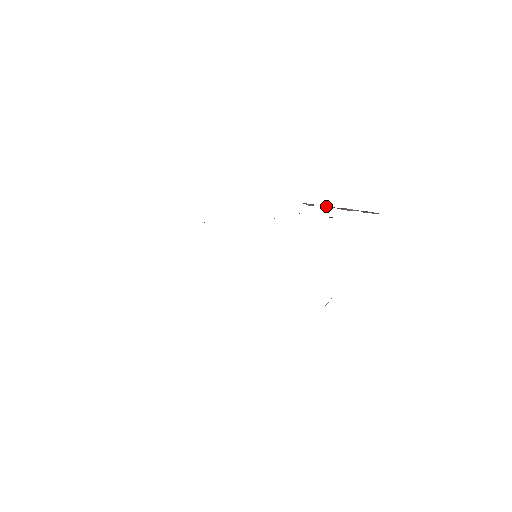
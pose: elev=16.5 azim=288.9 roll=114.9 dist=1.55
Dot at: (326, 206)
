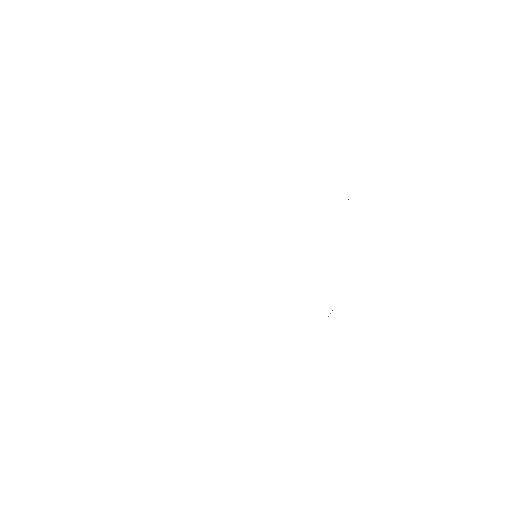
Dot at: occluded
